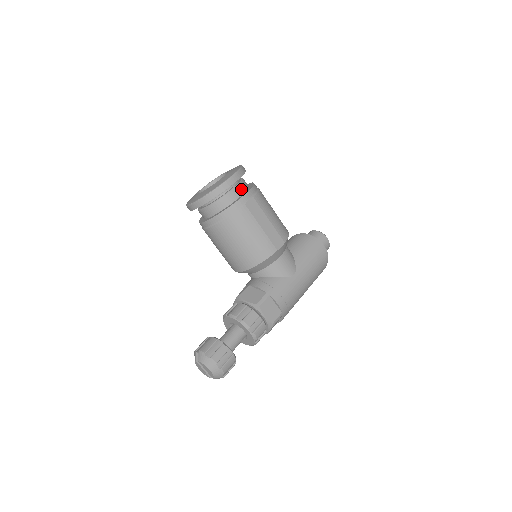
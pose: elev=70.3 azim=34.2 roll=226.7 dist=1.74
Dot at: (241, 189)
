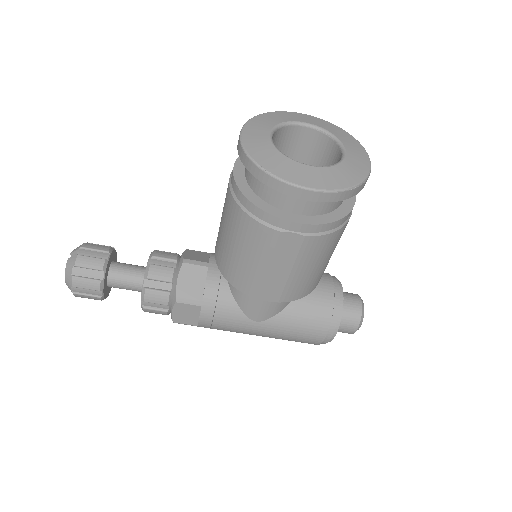
Dot at: (310, 208)
